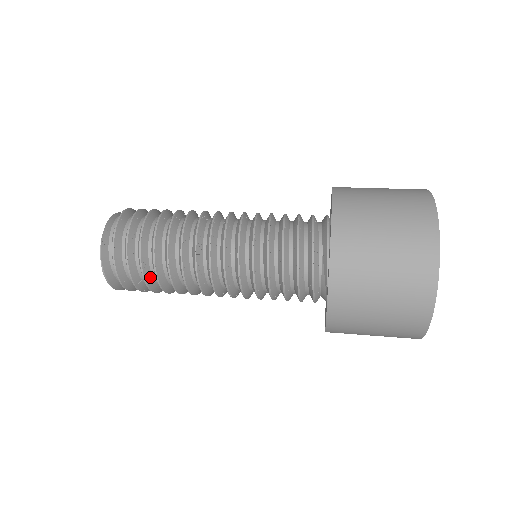
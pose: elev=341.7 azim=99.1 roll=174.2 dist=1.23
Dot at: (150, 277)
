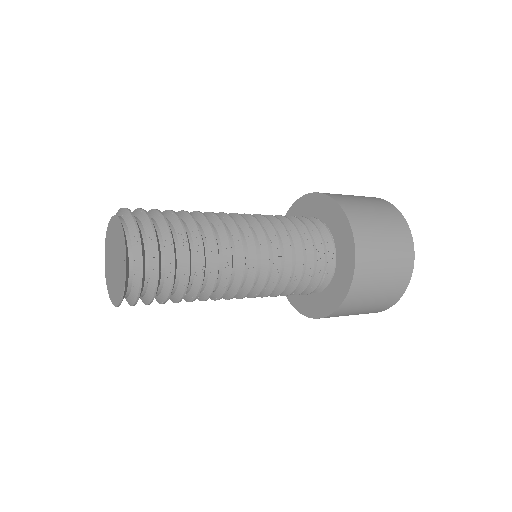
Dot at: occluded
